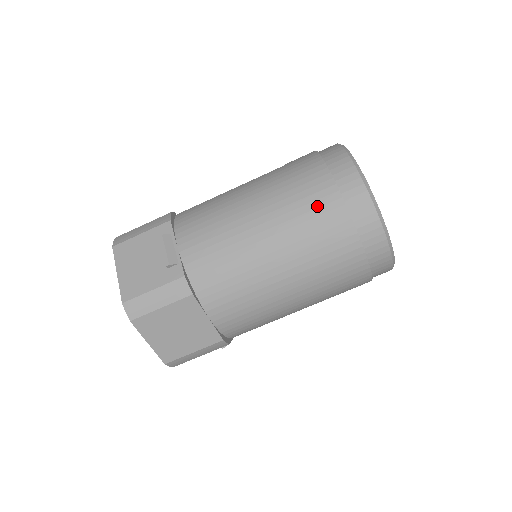
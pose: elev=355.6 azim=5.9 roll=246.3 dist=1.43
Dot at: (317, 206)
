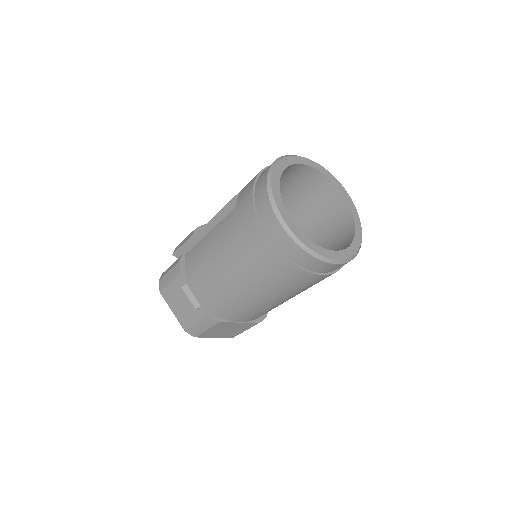
Dot at: (265, 261)
